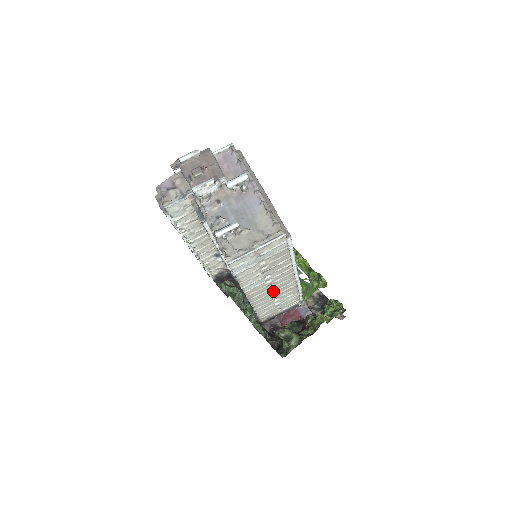
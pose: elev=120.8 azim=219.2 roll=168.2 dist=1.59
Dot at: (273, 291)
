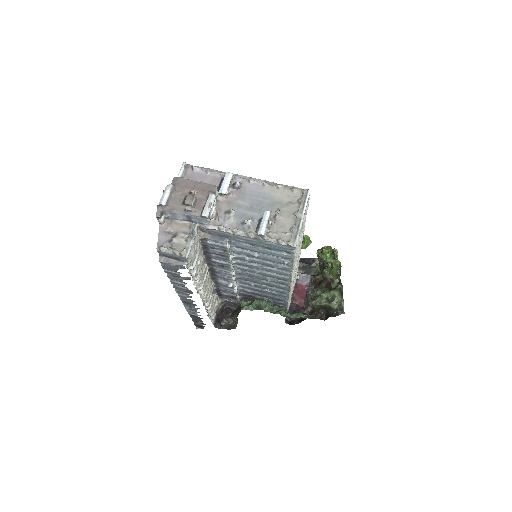
Dot at: occluded
